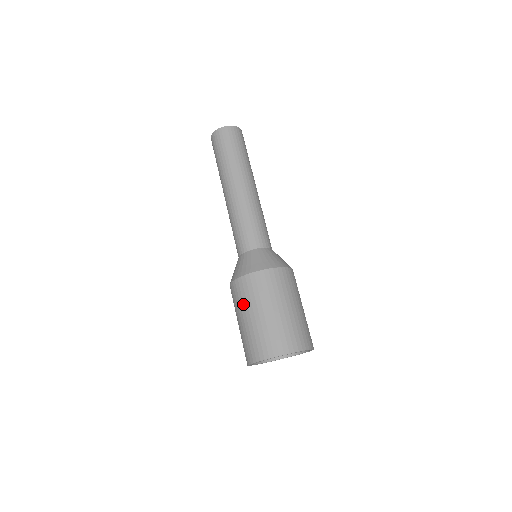
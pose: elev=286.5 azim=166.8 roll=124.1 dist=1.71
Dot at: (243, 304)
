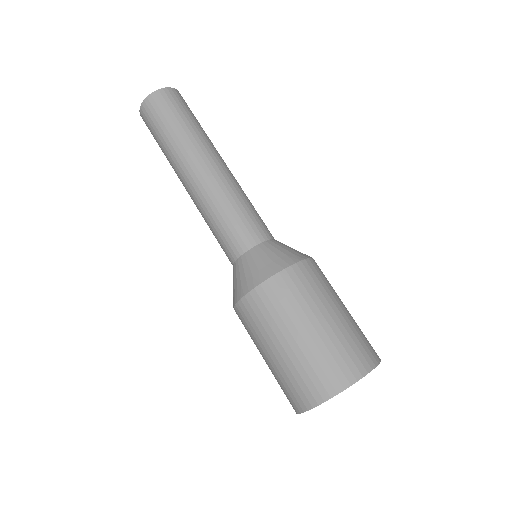
Dot at: (253, 340)
